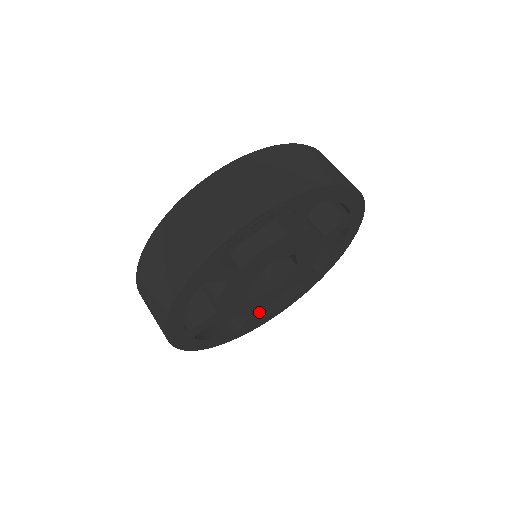
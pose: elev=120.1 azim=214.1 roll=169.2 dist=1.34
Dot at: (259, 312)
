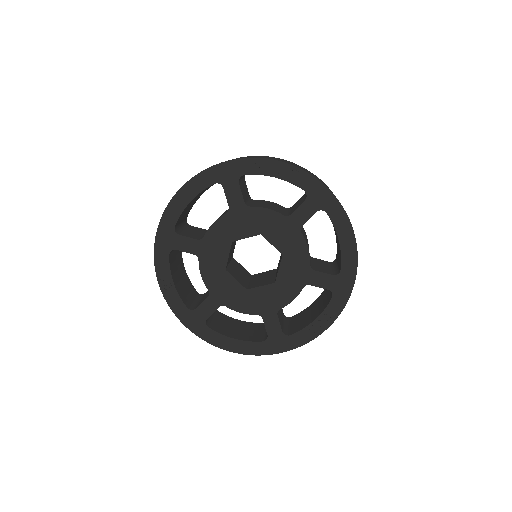
Dot at: occluded
